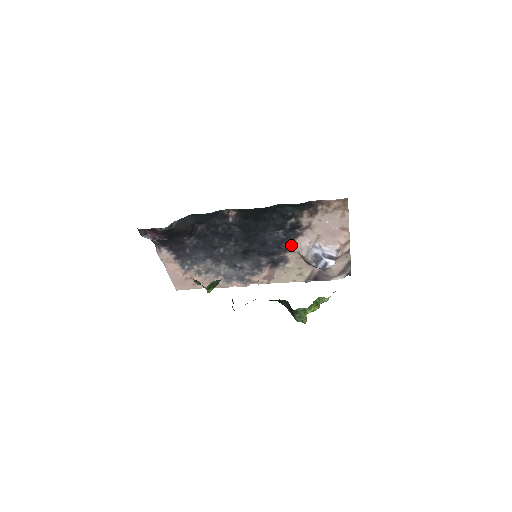
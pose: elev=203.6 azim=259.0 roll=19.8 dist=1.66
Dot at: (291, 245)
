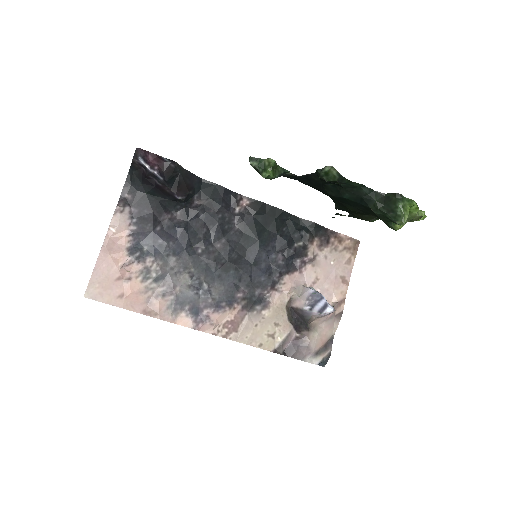
Dot at: (283, 281)
